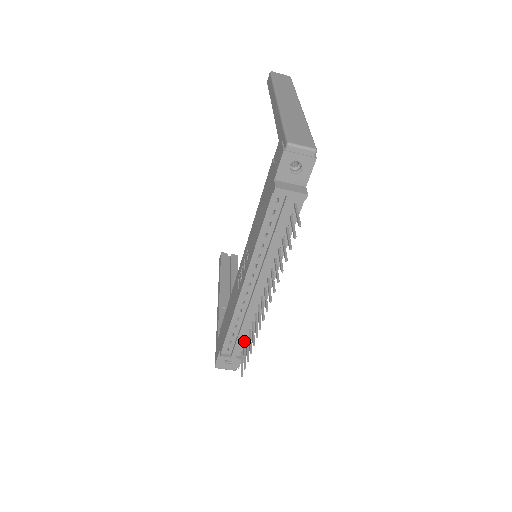
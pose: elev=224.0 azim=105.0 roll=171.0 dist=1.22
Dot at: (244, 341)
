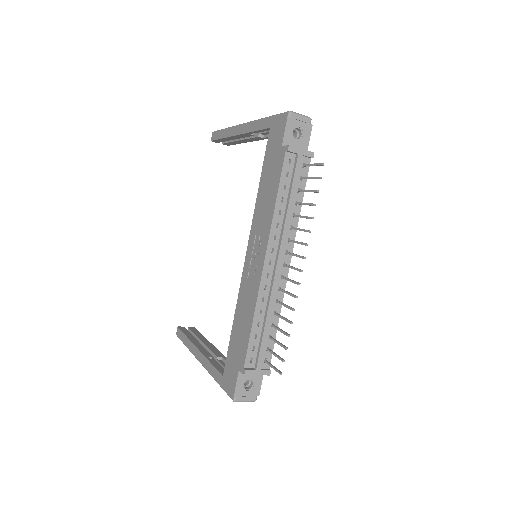
Dot at: (267, 344)
